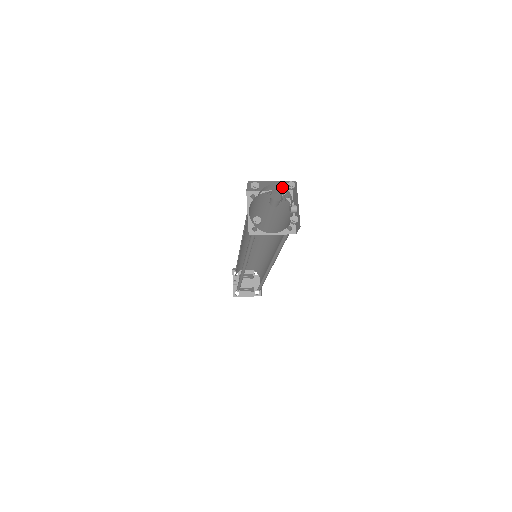
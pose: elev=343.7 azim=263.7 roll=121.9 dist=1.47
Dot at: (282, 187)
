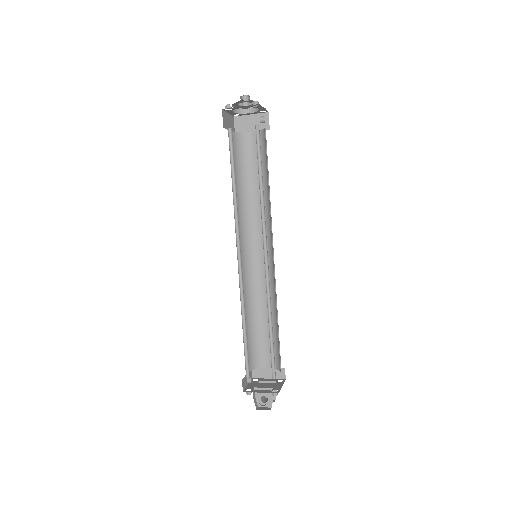
Dot at: (255, 108)
